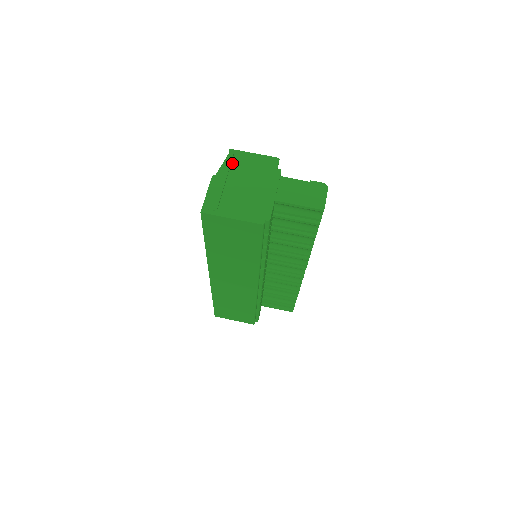
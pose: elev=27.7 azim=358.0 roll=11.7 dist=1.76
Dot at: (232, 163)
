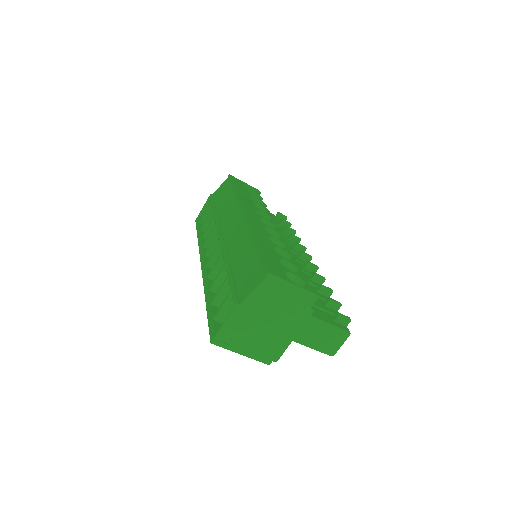
Dot at: (264, 292)
